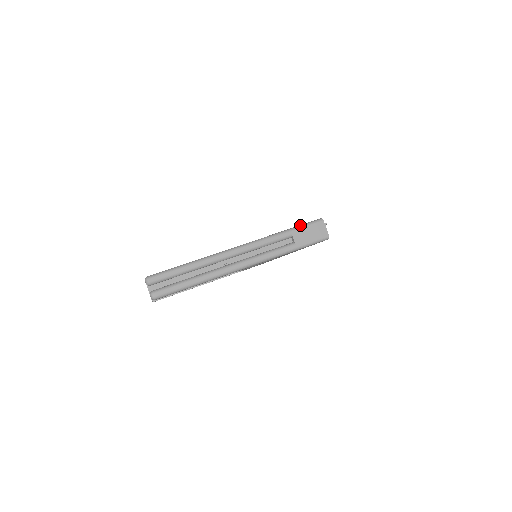
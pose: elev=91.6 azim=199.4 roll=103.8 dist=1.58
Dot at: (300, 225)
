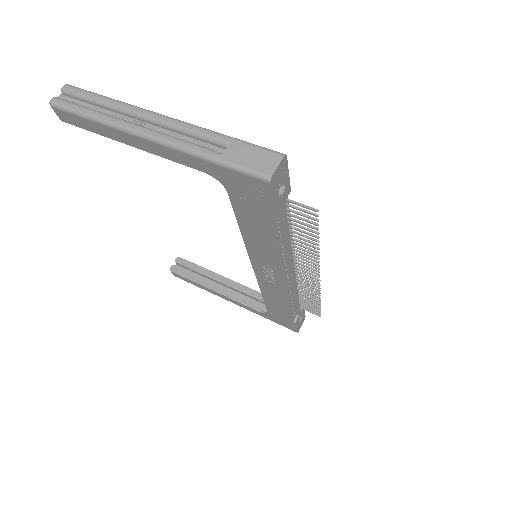
Dot at: occluded
